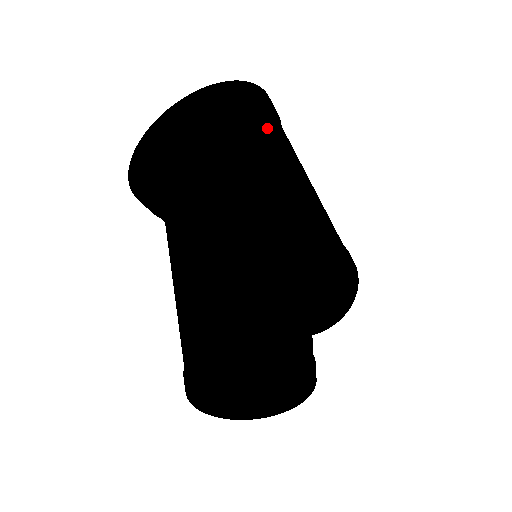
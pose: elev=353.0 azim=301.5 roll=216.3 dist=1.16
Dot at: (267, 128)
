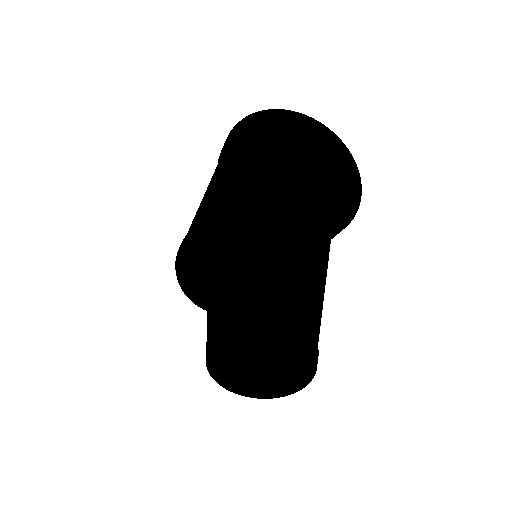
Dot at: (279, 146)
